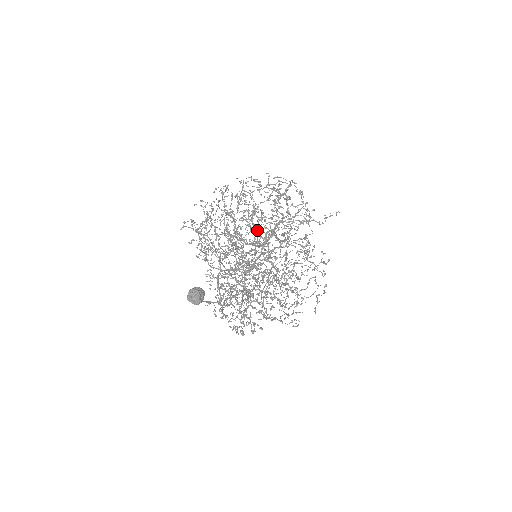
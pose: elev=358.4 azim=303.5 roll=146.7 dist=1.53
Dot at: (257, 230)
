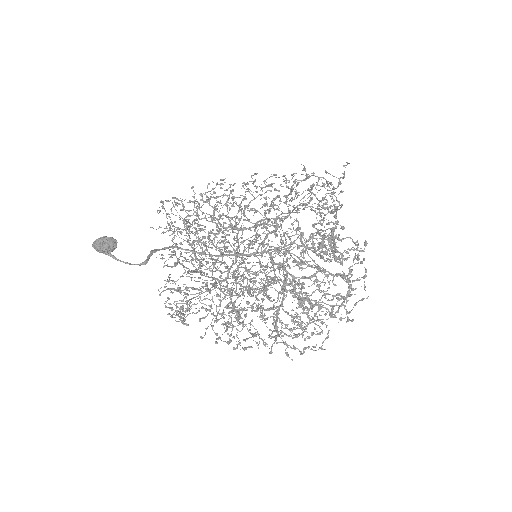
Dot at: (249, 220)
